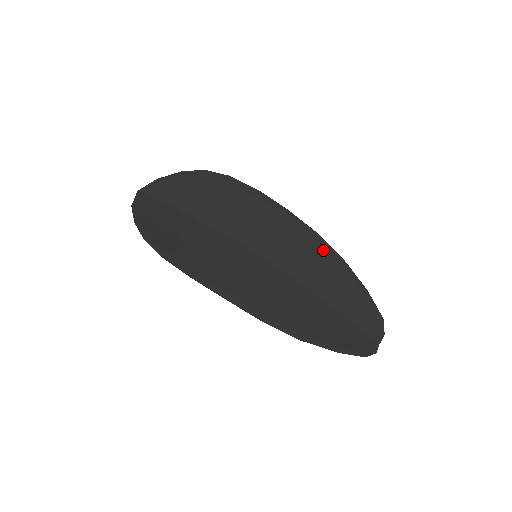
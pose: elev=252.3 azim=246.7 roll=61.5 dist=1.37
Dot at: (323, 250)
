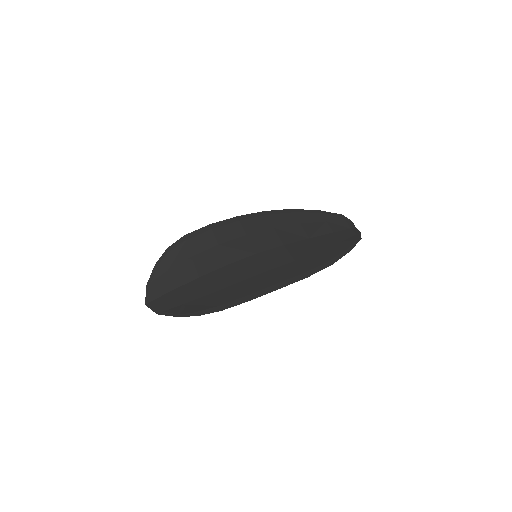
Dot at: (278, 216)
